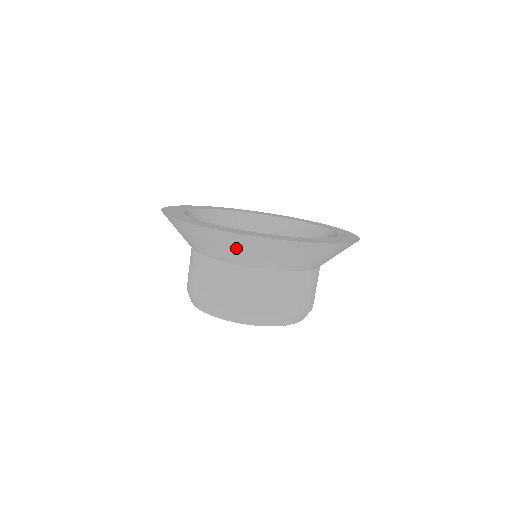
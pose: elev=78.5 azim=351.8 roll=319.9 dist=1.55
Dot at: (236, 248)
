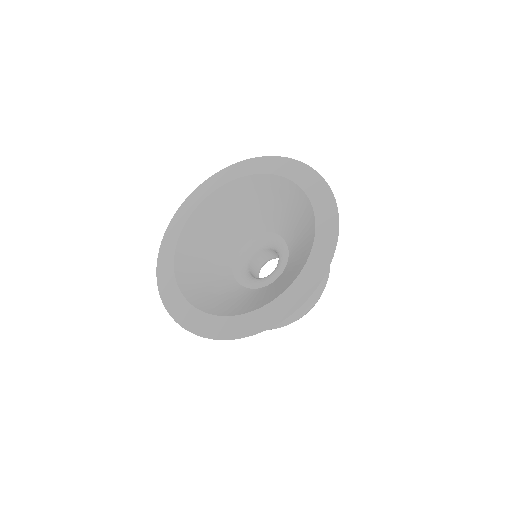
Dot at: occluded
